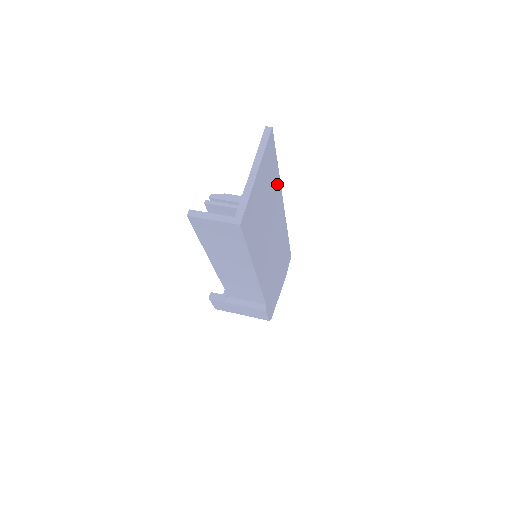
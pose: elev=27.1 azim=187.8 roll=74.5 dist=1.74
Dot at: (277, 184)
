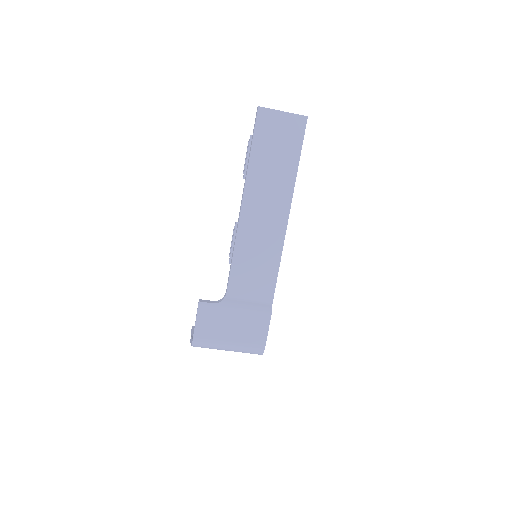
Dot at: occluded
